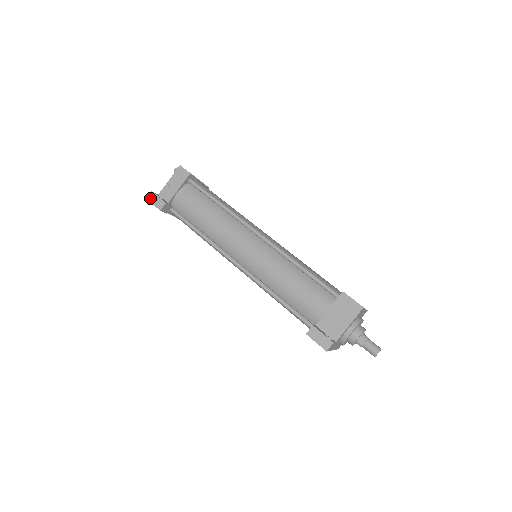
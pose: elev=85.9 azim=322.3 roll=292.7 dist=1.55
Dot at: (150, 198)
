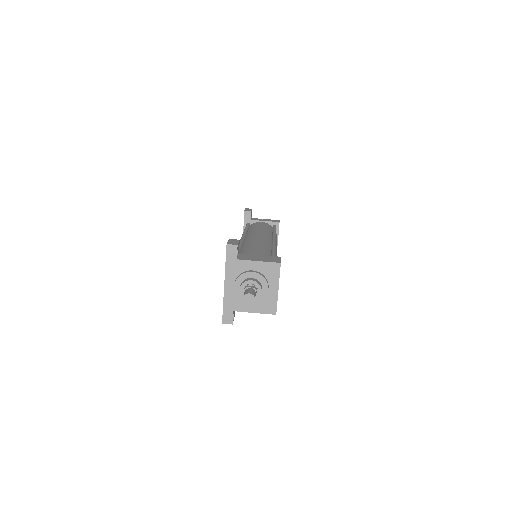
Dot at: occluded
